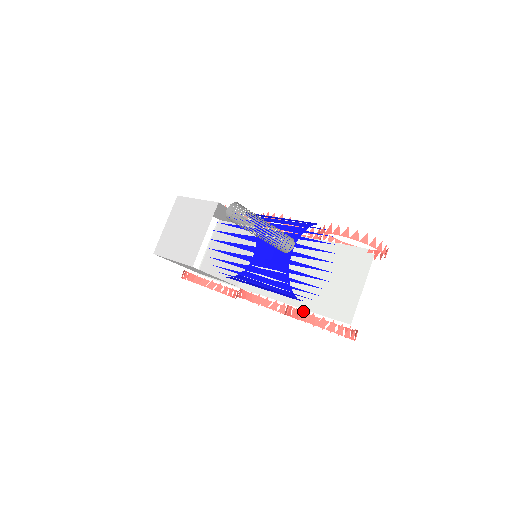
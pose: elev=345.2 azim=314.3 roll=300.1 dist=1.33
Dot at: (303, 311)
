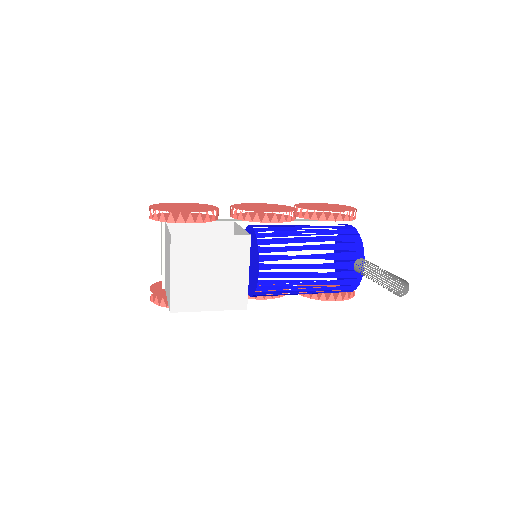
Dot at: (339, 294)
